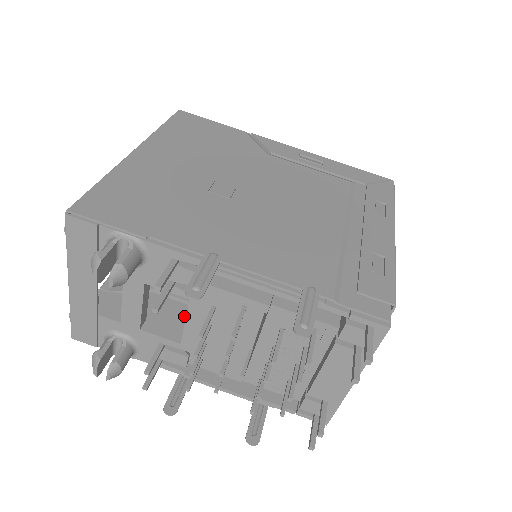
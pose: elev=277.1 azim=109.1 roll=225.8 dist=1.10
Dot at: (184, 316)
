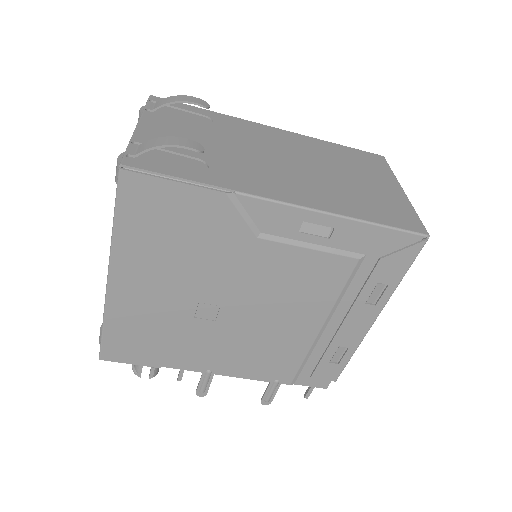
Dot at: occluded
